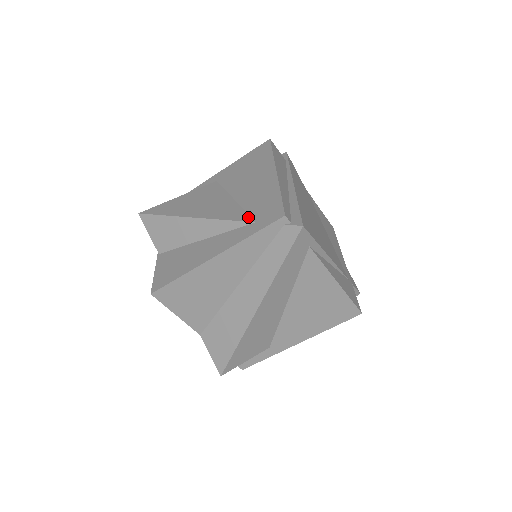
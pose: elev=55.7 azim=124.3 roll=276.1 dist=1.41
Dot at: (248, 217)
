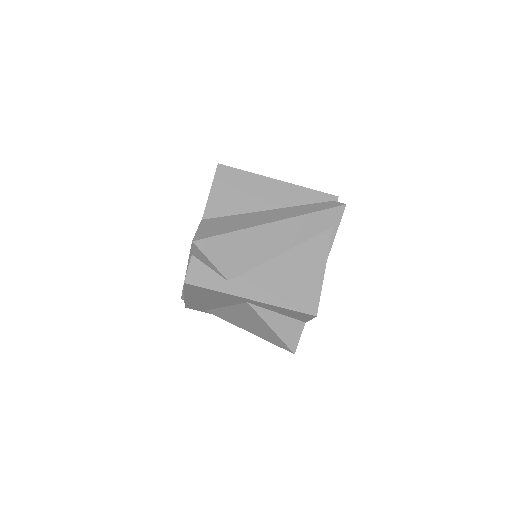
Dot at: occluded
